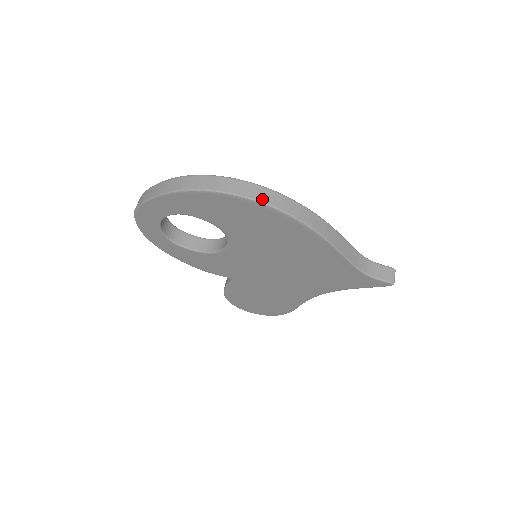
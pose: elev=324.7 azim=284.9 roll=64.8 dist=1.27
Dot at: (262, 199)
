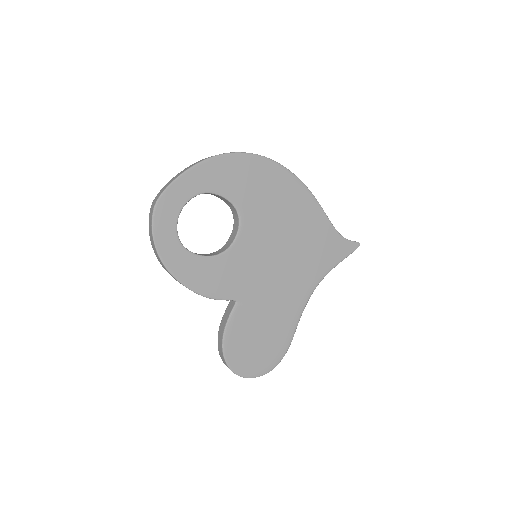
Dot at: (269, 159)
